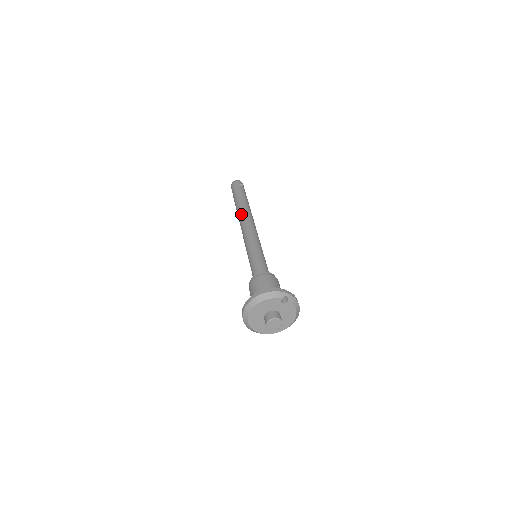
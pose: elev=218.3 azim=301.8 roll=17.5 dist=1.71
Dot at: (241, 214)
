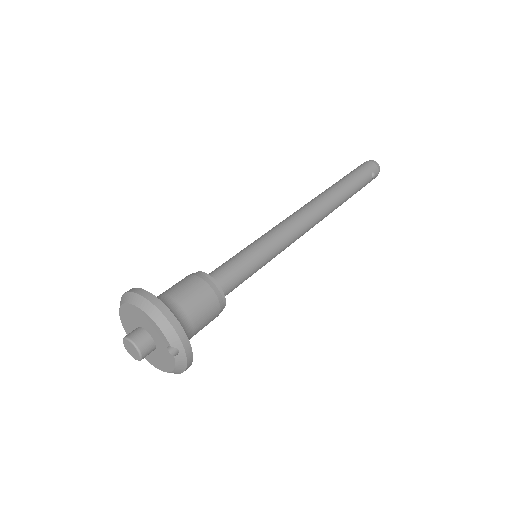
Dot at: (321, 199)
